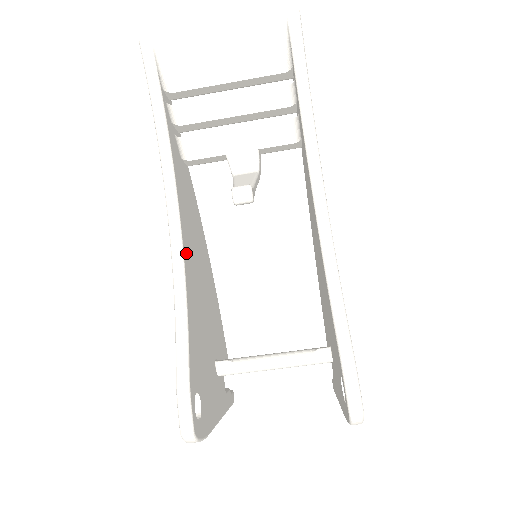
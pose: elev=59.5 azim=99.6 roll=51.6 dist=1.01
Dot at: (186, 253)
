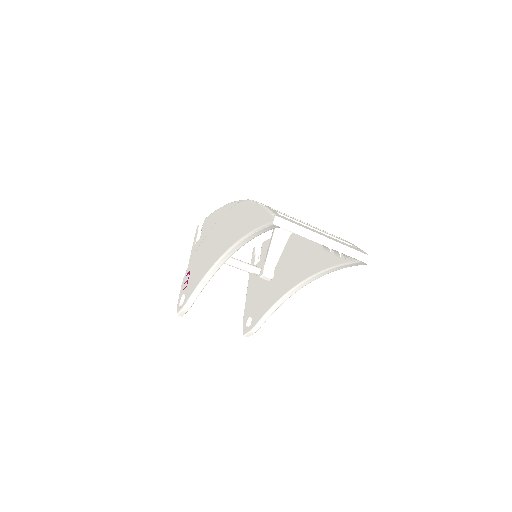
Dot at: occluded
